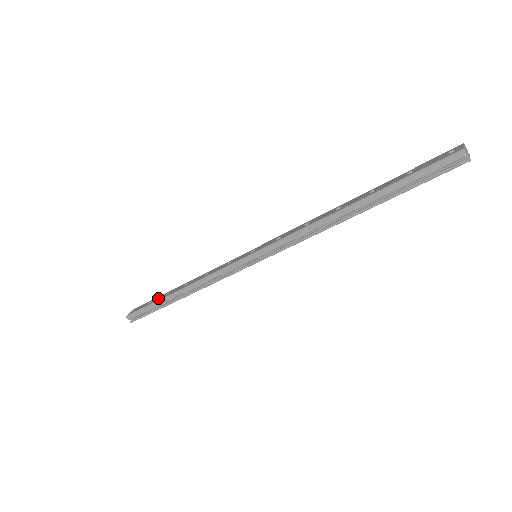
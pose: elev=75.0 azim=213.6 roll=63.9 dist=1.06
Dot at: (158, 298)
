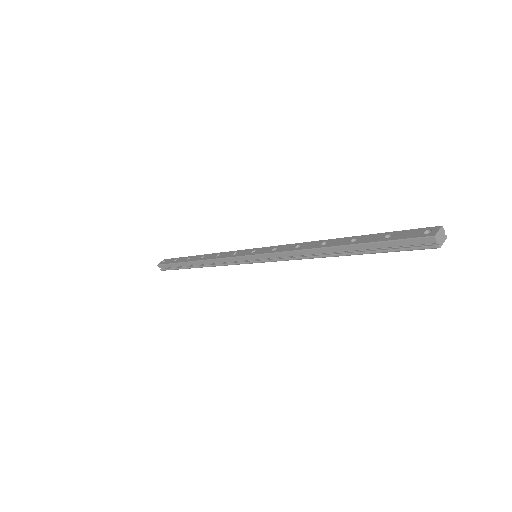
Dot at: (181, 259)
